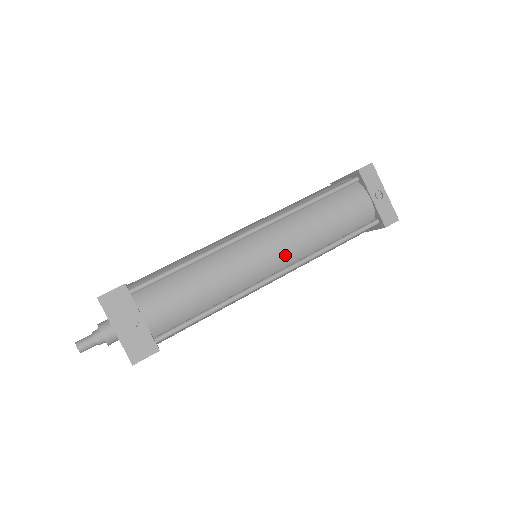
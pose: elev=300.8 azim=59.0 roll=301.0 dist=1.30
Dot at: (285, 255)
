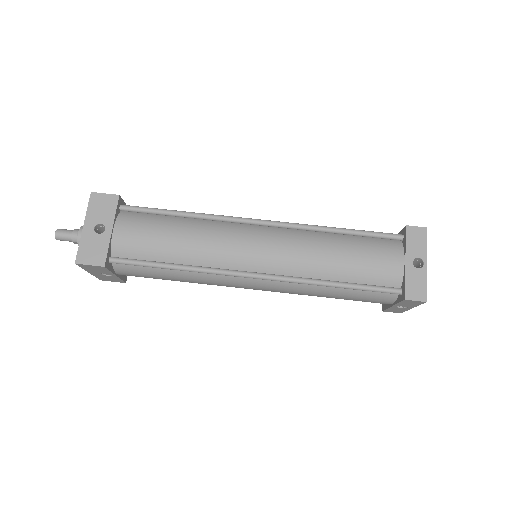
Dot at: occluded
